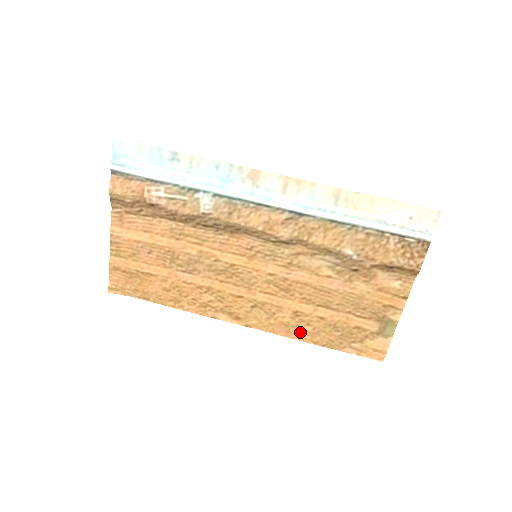
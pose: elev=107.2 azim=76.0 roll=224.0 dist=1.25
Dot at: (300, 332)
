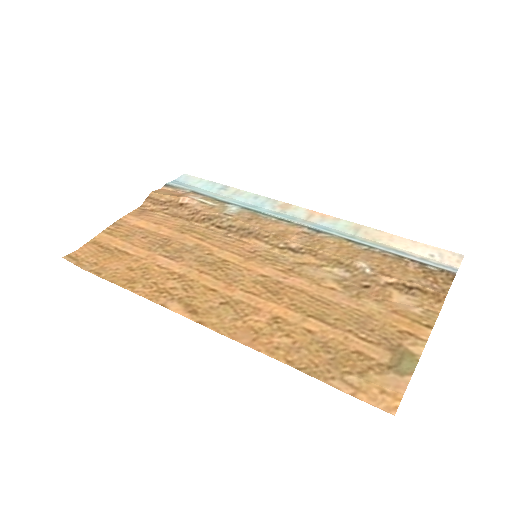
Dot at: (272, 344)
